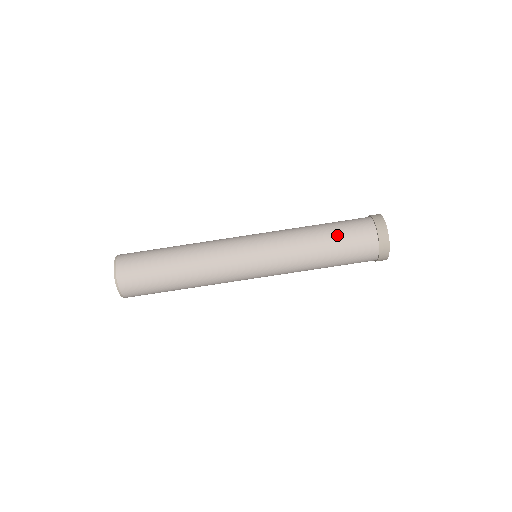
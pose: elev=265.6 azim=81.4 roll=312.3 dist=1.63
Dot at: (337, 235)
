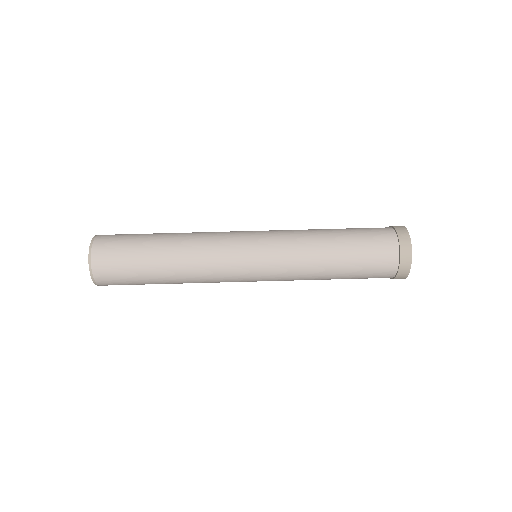
Dot at: (351, 236)
